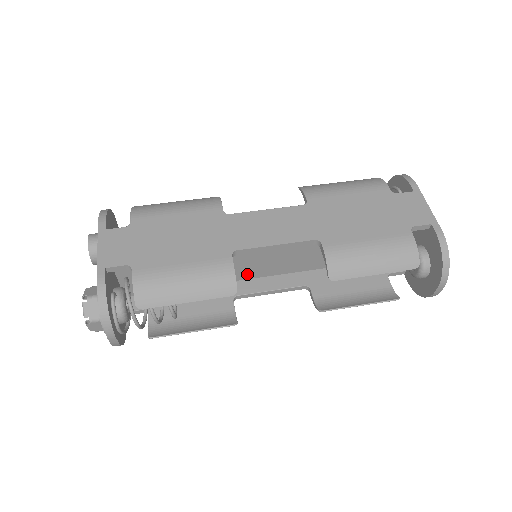
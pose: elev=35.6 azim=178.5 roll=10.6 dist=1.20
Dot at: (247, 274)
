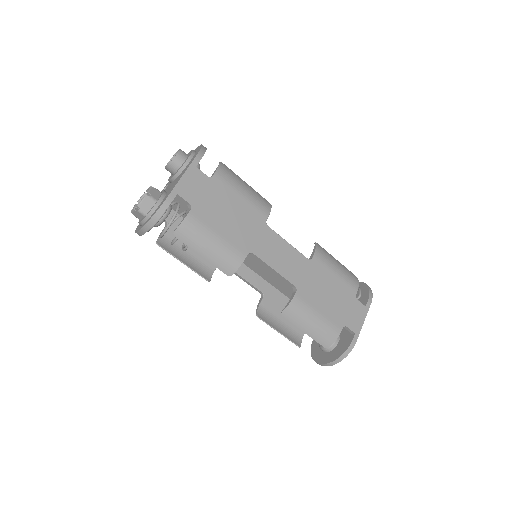
Dot at: occluded
